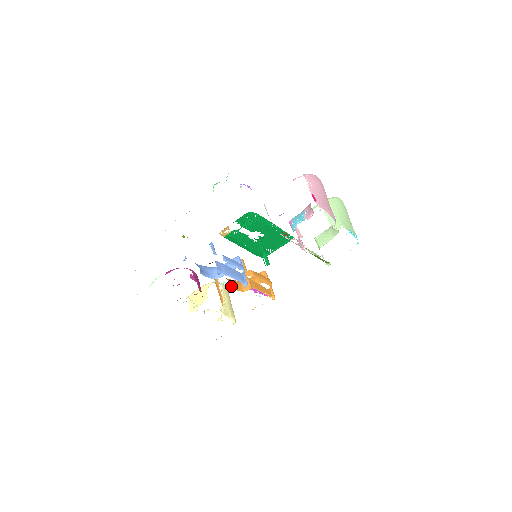
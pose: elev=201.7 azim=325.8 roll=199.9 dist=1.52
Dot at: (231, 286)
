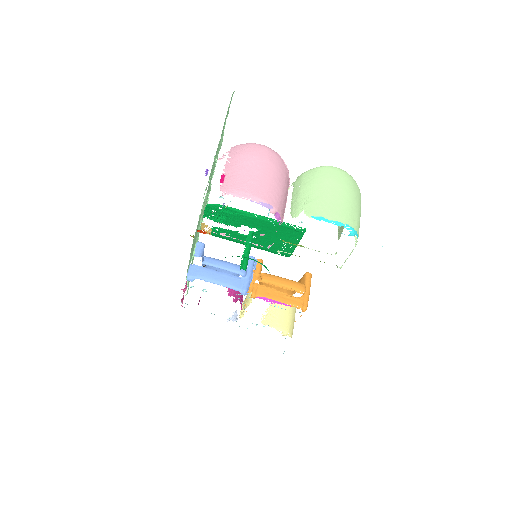
Dot at: occluded
